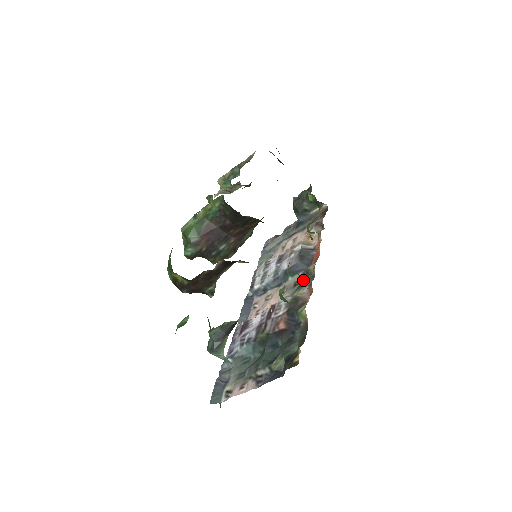
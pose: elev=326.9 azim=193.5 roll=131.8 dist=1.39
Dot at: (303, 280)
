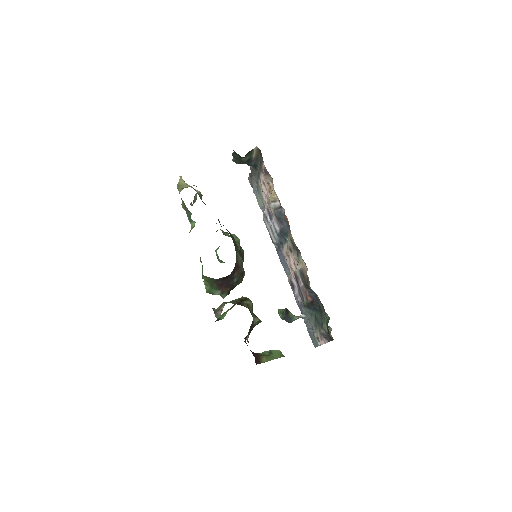
Dot at: occluded
